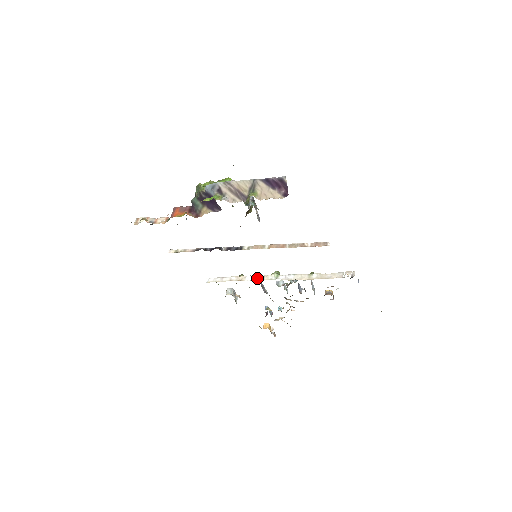
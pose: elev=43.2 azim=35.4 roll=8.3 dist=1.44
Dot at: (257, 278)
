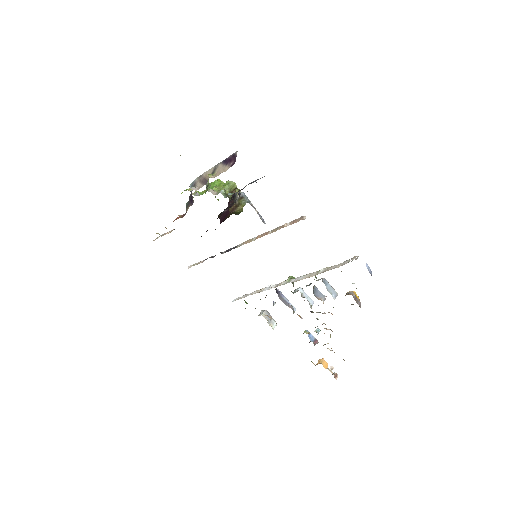
Dot at: (272, 287)
